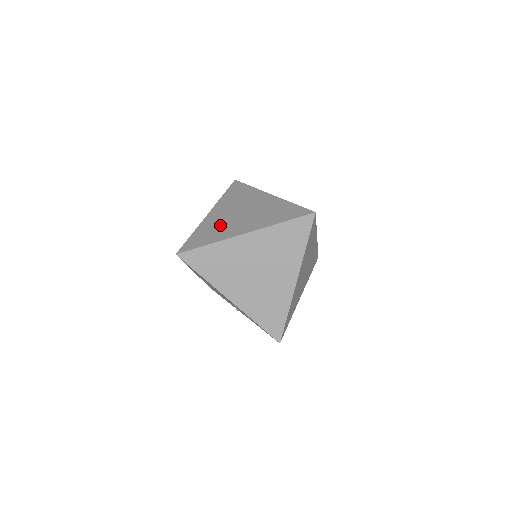
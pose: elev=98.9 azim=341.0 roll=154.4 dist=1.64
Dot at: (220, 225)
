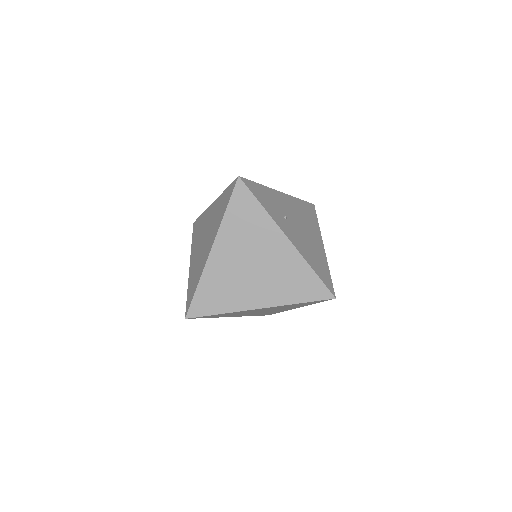
Dot at: (229, 282)
